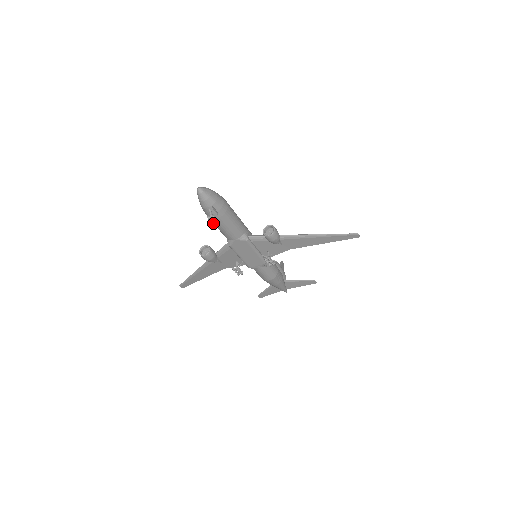
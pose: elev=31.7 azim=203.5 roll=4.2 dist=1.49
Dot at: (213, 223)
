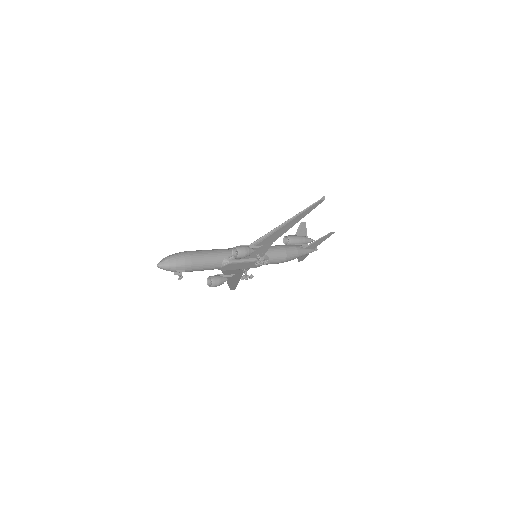
Dot at: occluded
